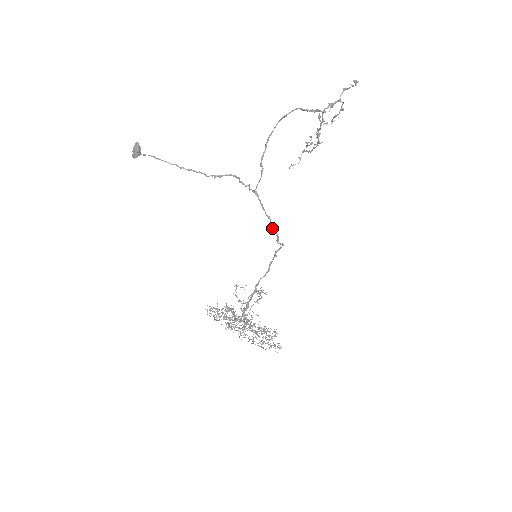
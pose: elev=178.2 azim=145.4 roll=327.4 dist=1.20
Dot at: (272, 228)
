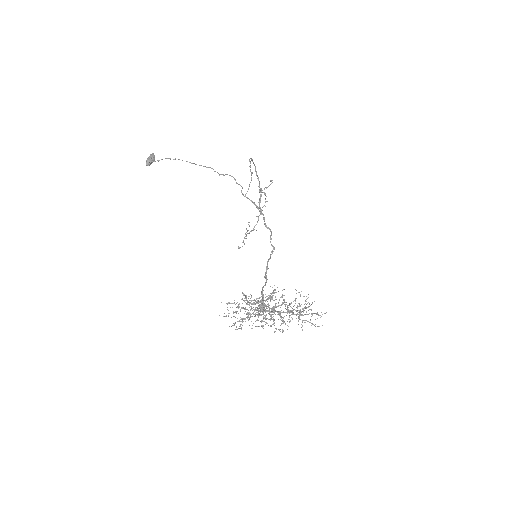
Dot at: (265, 225)
